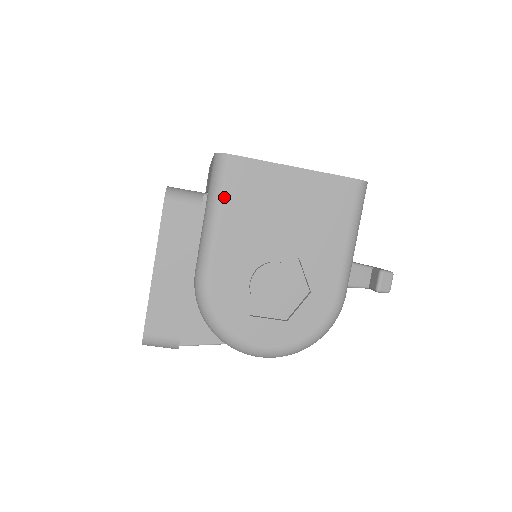
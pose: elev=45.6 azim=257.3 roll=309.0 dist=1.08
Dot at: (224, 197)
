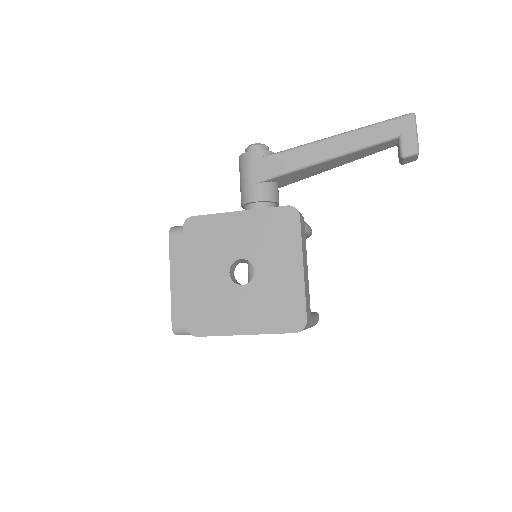
Dot at: occluded
